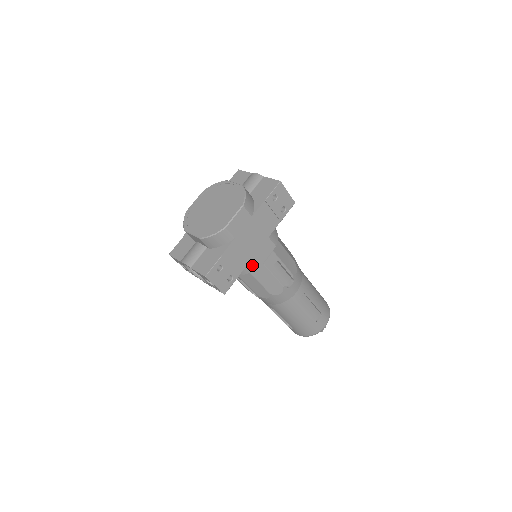
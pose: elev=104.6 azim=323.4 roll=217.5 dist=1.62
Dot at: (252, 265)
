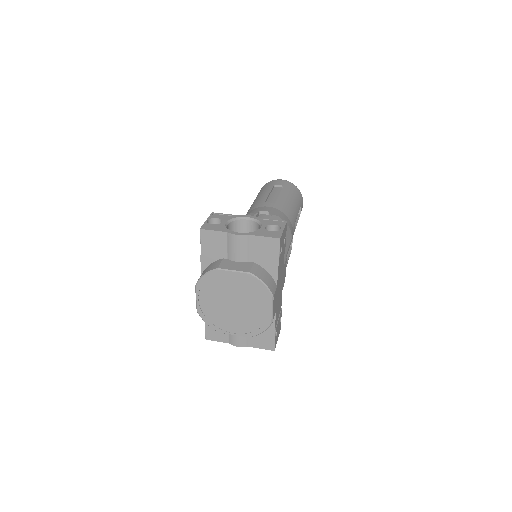
Dot at: occluded
